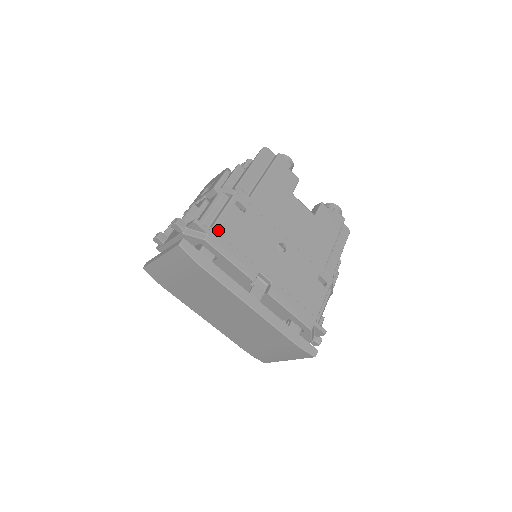
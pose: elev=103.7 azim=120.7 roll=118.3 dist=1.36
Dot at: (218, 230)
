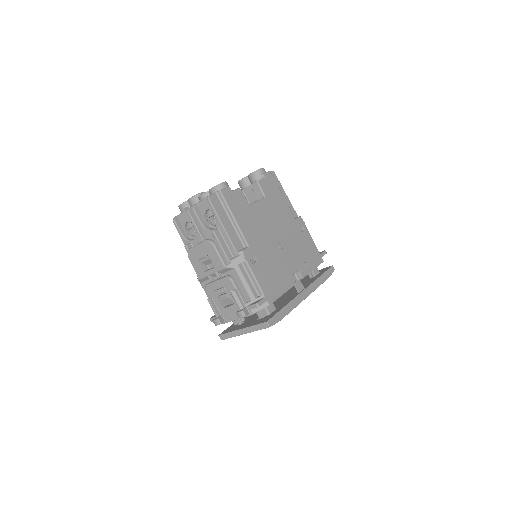
Dot at: (265, 291)
